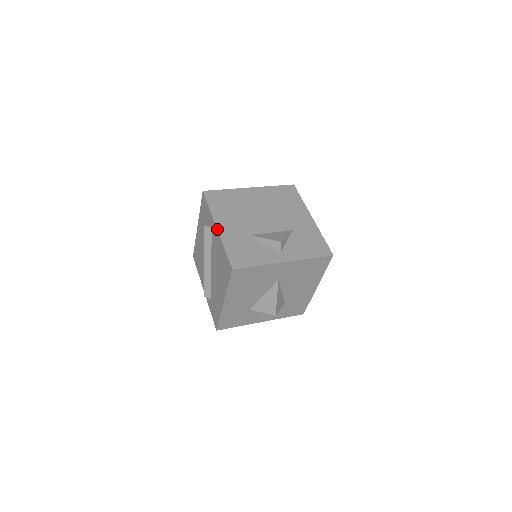
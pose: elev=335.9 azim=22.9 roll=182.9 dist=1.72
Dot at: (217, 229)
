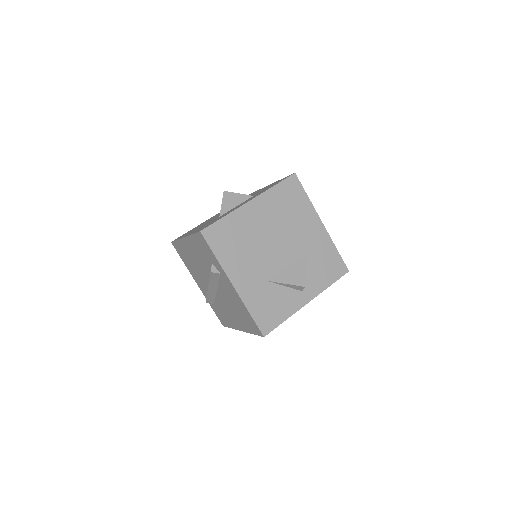
Dot at: (234, 288)
